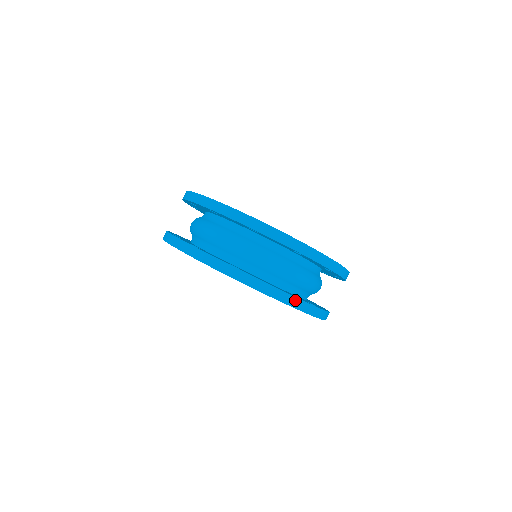
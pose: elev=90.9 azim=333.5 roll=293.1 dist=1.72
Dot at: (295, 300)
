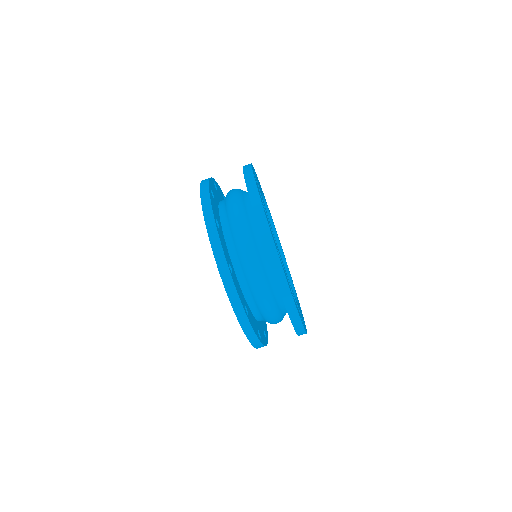
Dot at: (250, 328)
